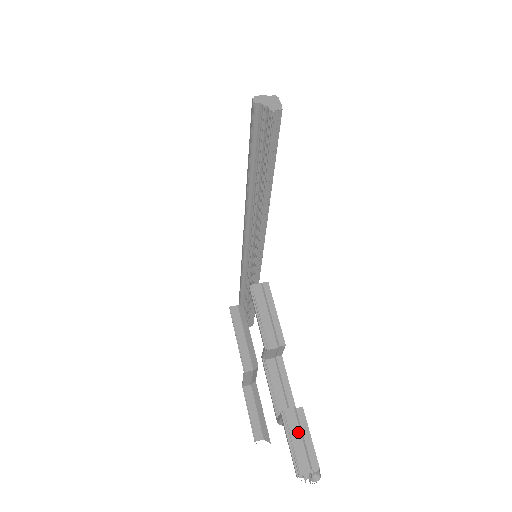
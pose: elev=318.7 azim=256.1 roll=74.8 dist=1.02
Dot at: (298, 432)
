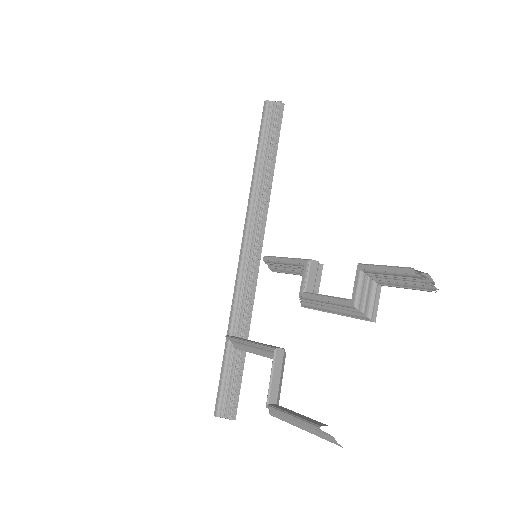
Dot at: occluded
